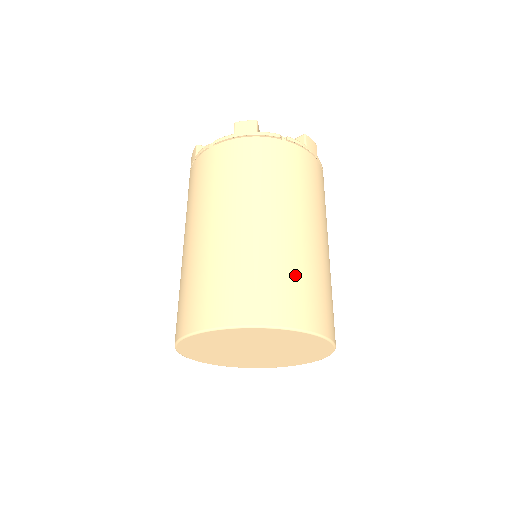
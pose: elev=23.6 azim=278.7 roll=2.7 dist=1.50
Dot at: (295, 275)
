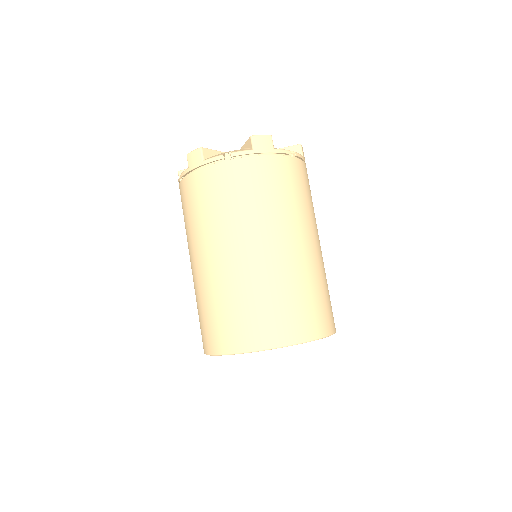
Dot at: (258, 300)
